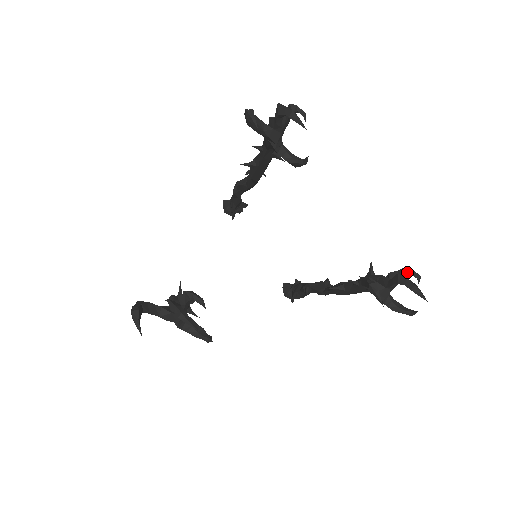
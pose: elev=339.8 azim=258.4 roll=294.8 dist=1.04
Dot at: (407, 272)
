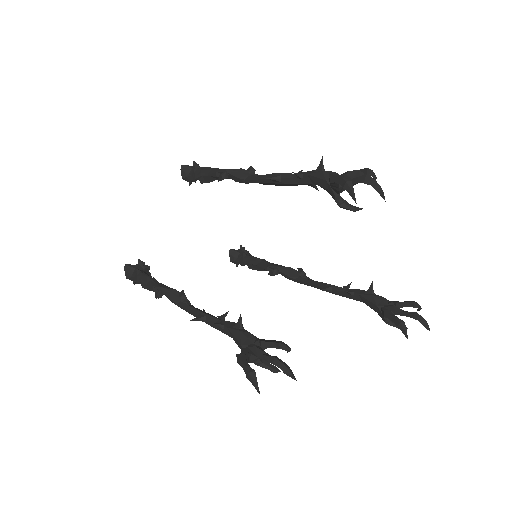
Dot at: (414, 305)
